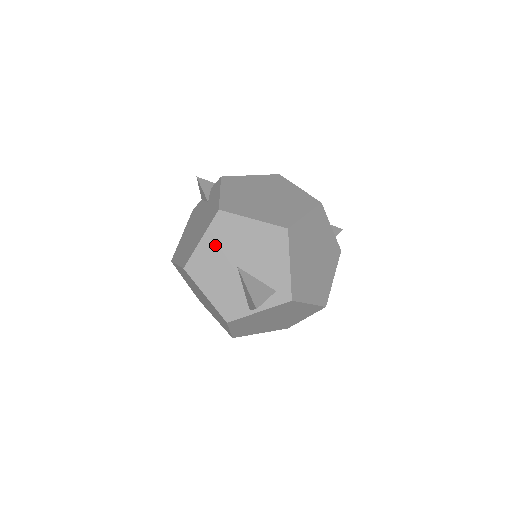
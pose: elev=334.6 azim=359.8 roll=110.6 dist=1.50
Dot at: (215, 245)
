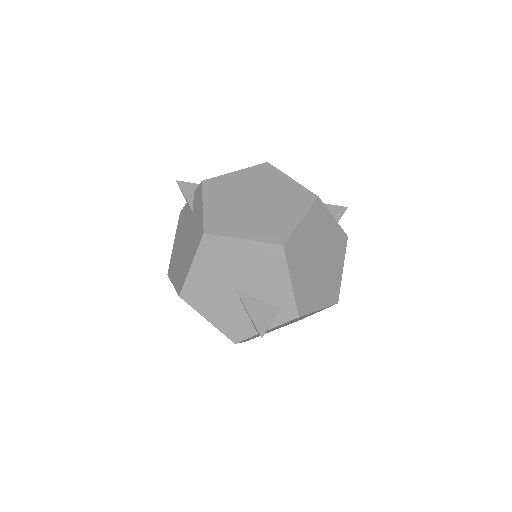
Dot at: (207, 270)
